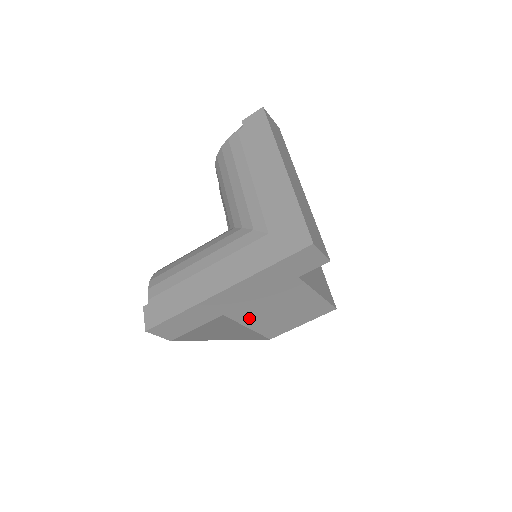
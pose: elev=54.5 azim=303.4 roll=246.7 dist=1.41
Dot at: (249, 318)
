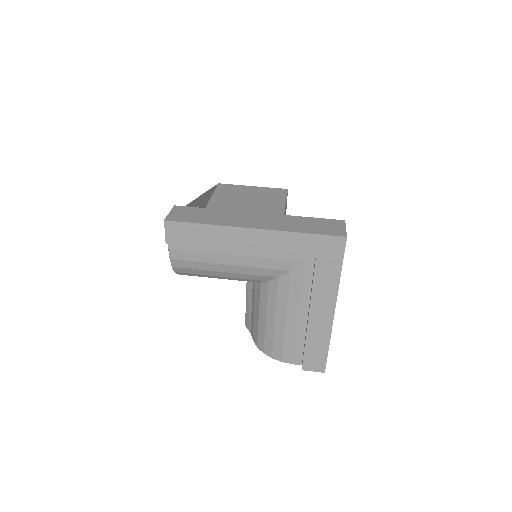
Dot at: occluded
